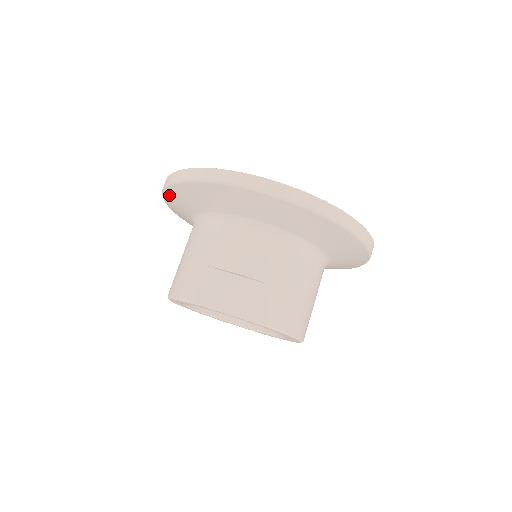
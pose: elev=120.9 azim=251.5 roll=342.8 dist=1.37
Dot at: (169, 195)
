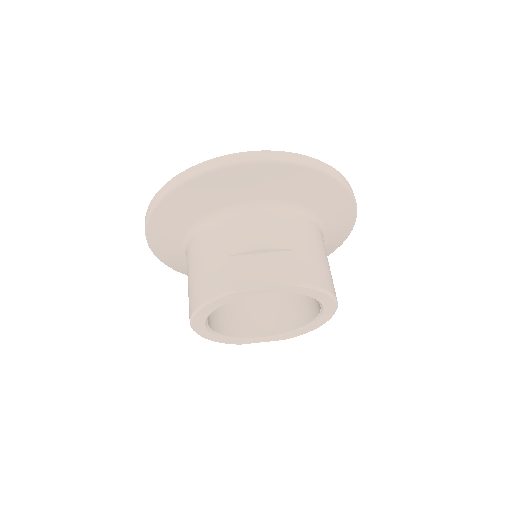
Dot at: (157, 219)
